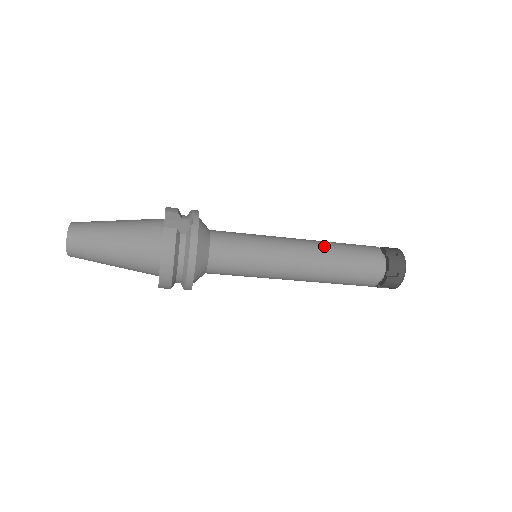
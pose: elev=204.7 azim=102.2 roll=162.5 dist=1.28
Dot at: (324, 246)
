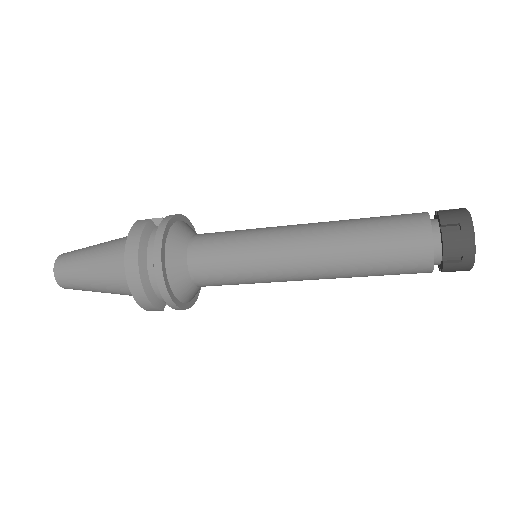
Dot at: occluded
